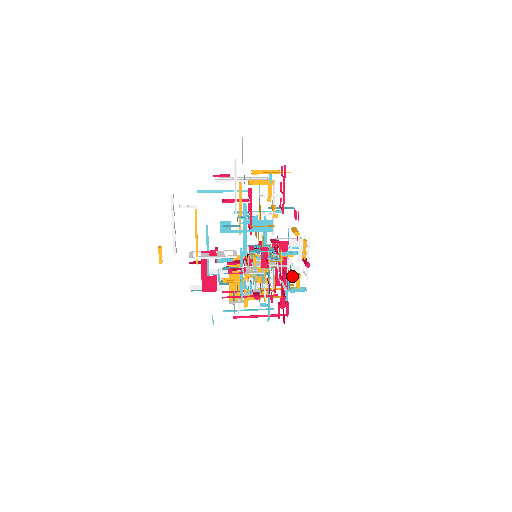
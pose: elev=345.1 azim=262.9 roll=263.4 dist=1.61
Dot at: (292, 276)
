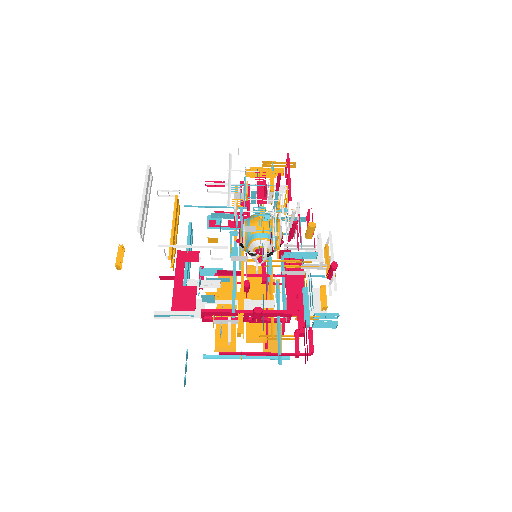
Dot at: (314, 303)
